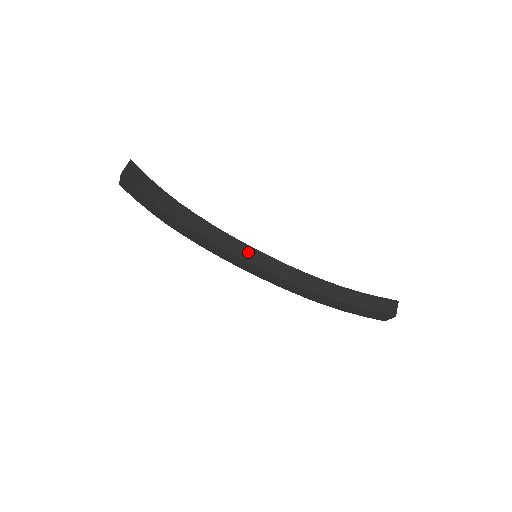
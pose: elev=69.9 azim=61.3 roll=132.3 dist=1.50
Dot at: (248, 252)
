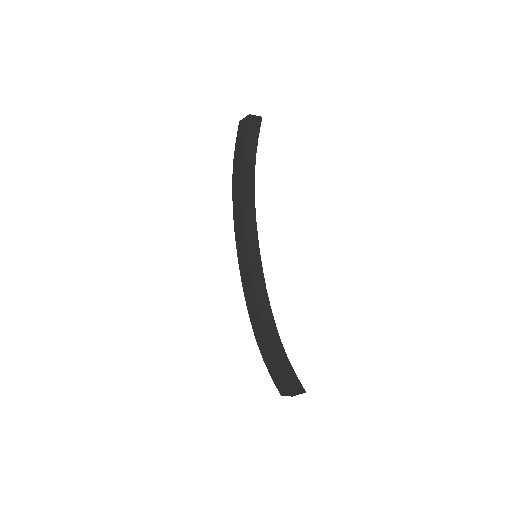
Dot at: (254, 249)
